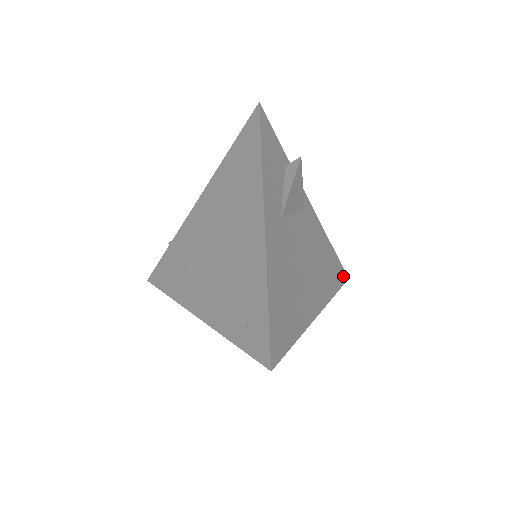
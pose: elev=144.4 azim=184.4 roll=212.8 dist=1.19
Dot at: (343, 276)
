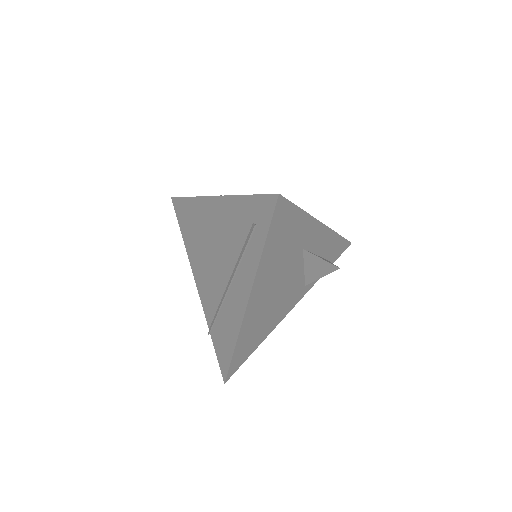
Dot at: occluded
